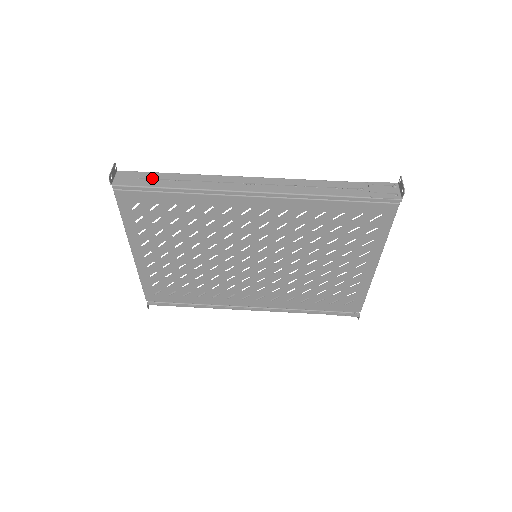
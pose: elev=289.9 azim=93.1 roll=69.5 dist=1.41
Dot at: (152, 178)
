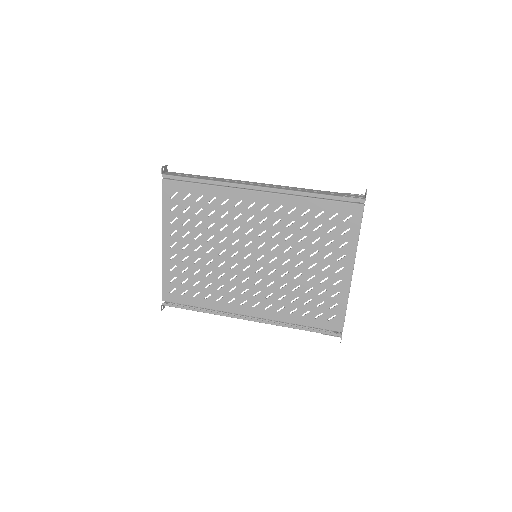
Dot at: (190, 175)
